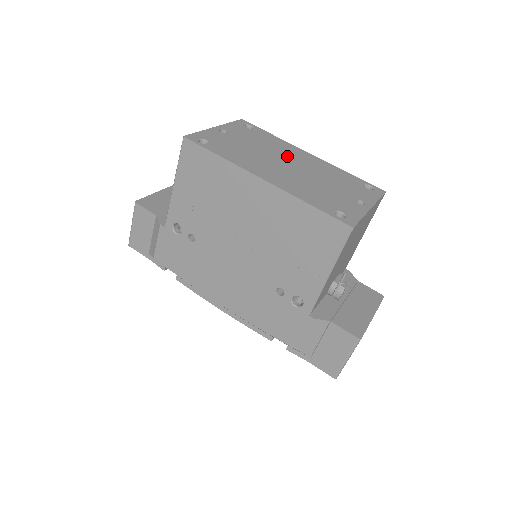
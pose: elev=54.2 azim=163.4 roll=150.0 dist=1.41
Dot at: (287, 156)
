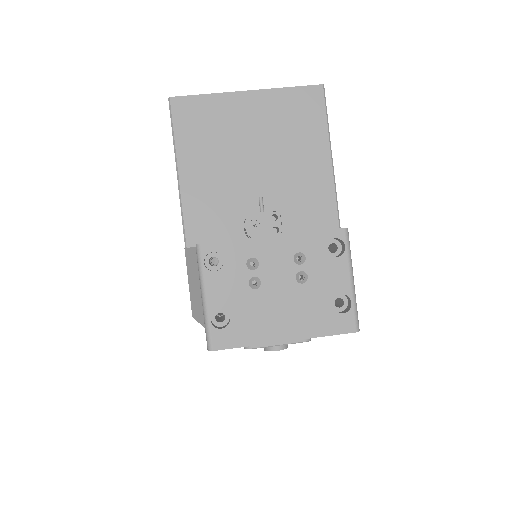
Dot at: occluded
